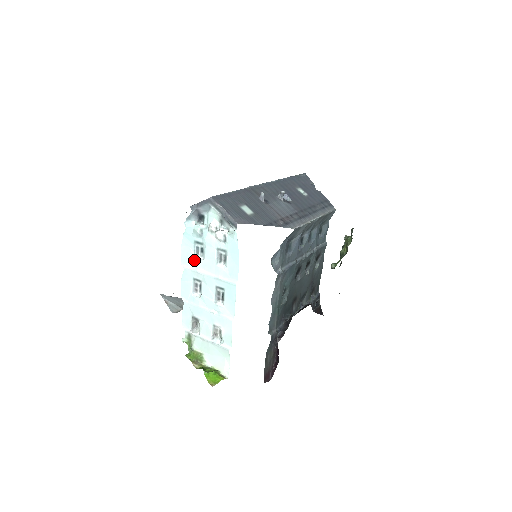
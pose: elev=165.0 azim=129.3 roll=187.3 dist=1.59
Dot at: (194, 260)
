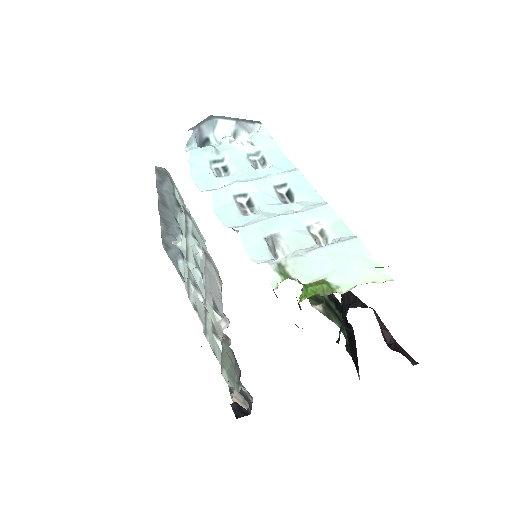
Dot at: (221, 178)
